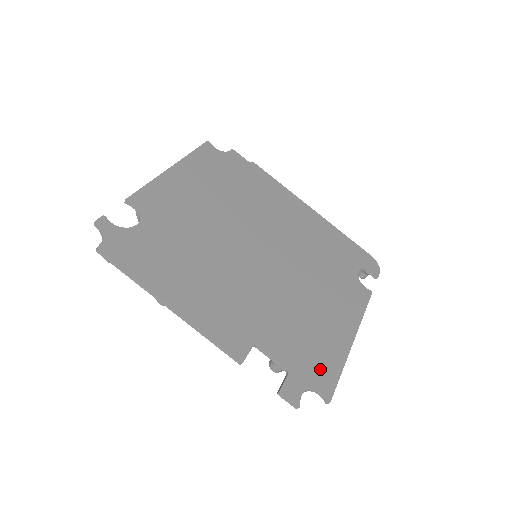
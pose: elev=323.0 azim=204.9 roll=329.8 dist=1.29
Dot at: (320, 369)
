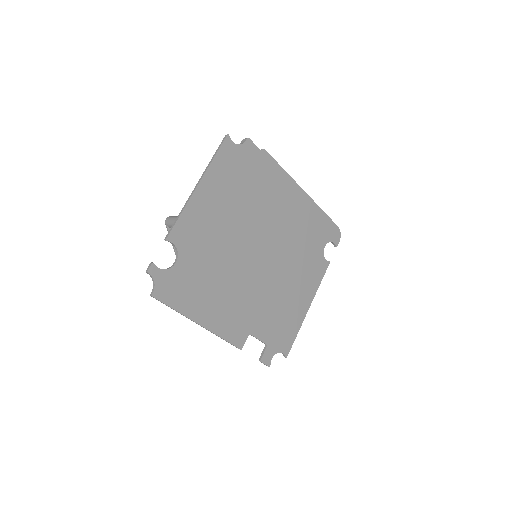
Dot at: (285, 337)
